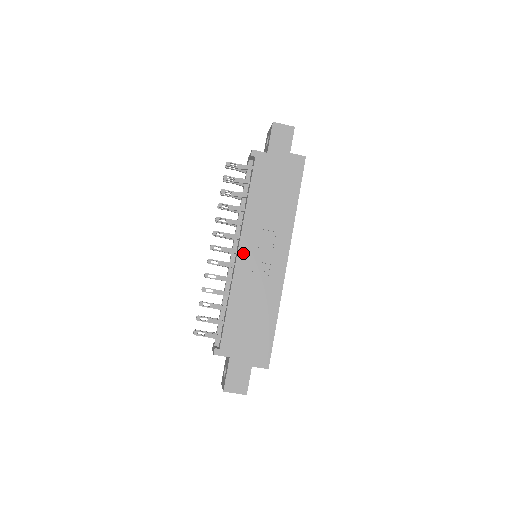
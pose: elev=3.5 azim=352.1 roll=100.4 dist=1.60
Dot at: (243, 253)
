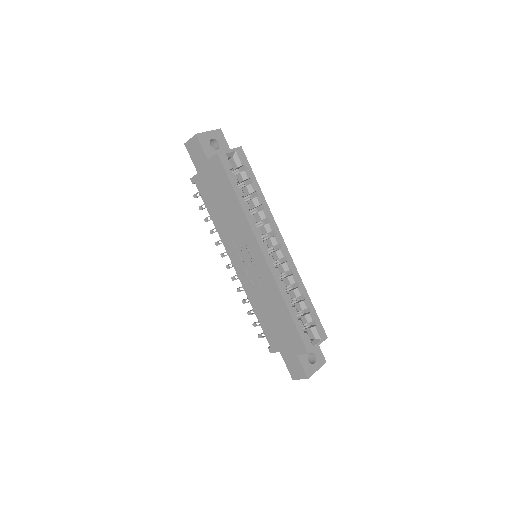
Dot at: (237, 266)
